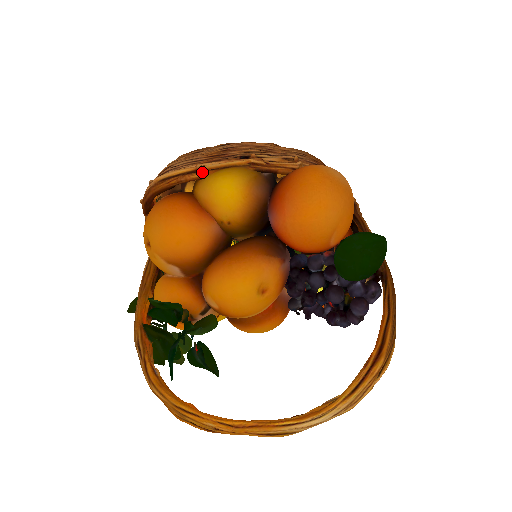
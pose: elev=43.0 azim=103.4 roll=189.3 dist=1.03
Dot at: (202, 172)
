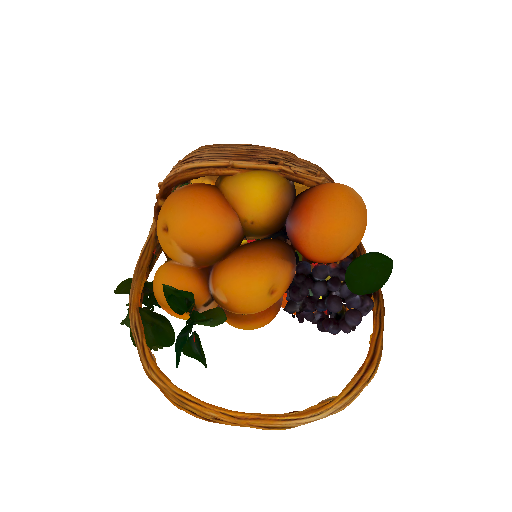
Dot at: (234, 169)
